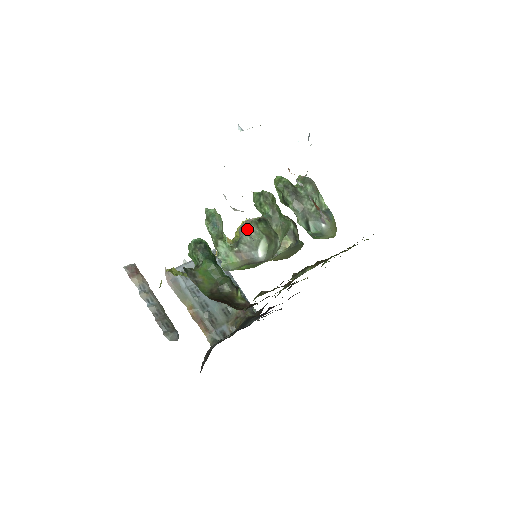
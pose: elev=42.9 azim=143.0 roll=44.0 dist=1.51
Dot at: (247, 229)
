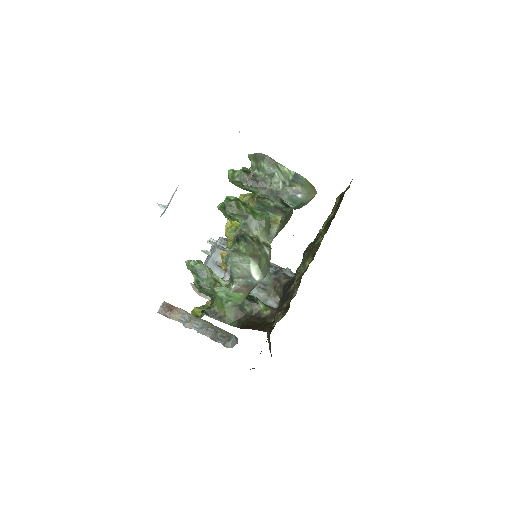
Dot at: (231, 263)
